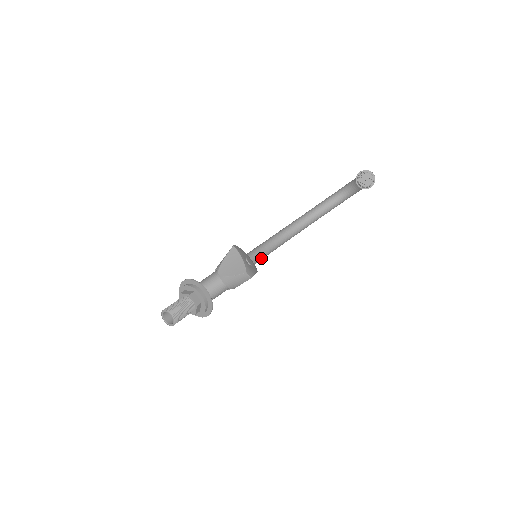
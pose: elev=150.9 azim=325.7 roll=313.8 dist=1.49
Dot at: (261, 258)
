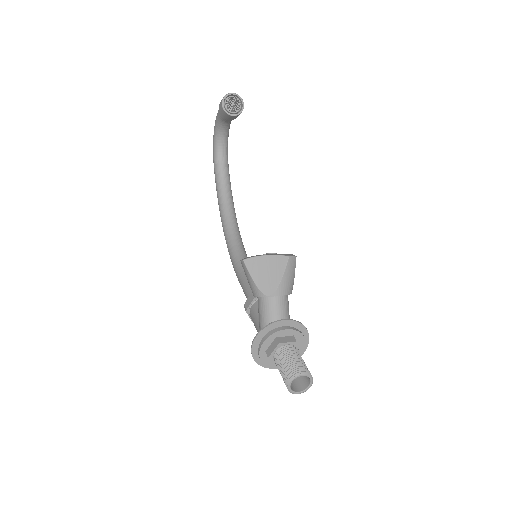
Dot at: occluded
